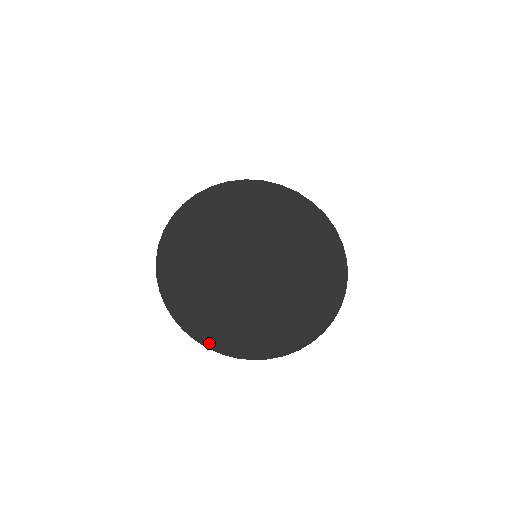
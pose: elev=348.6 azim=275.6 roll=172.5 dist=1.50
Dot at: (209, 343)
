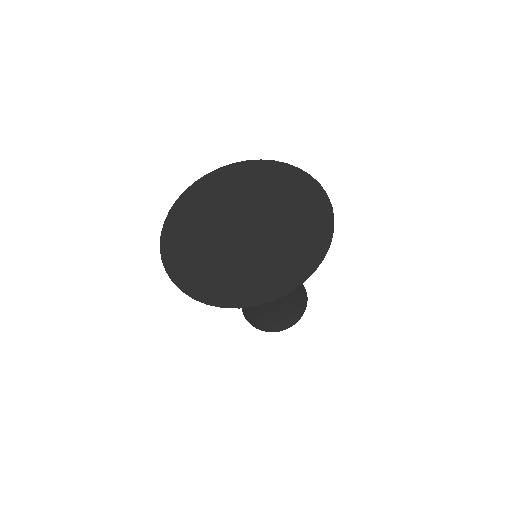
Dot at: (196, 293)
